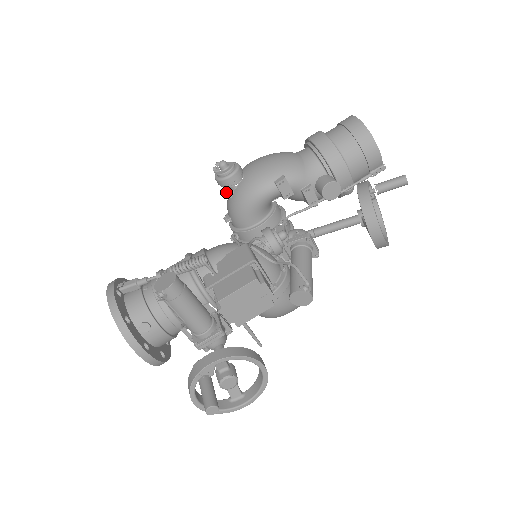
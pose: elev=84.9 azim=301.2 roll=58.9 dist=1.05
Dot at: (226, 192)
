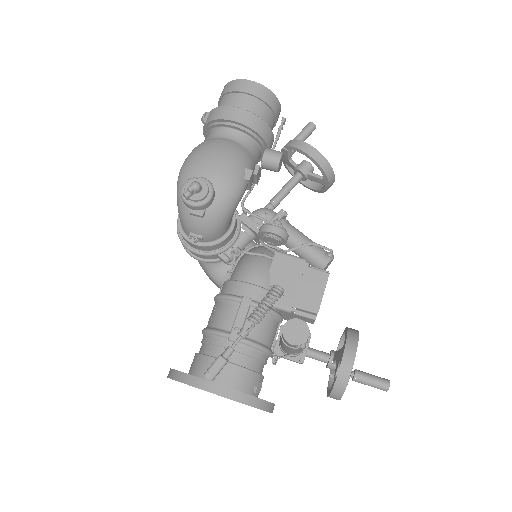
Dot at: (196, 213)
